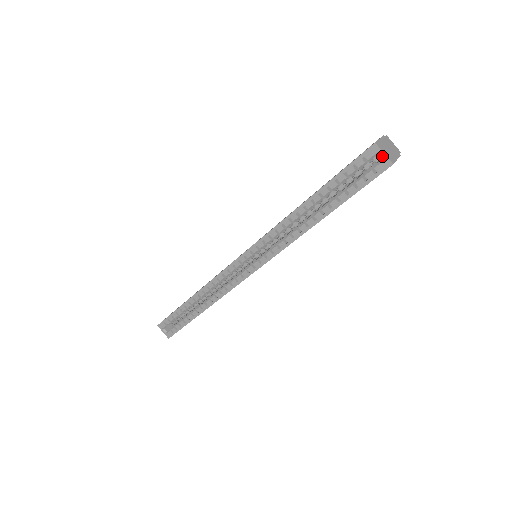
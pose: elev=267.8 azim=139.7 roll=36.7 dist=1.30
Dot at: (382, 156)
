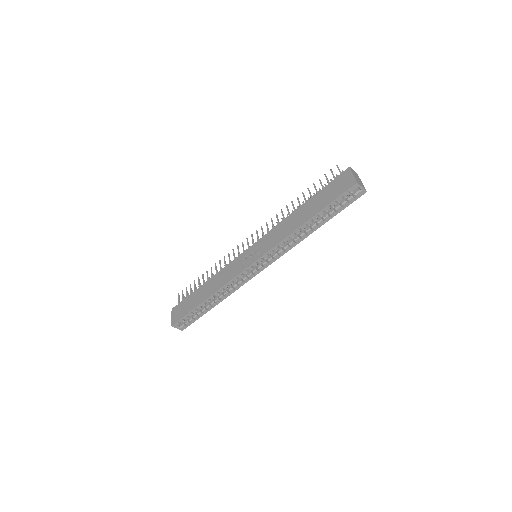
Dot at: (361, 189)
